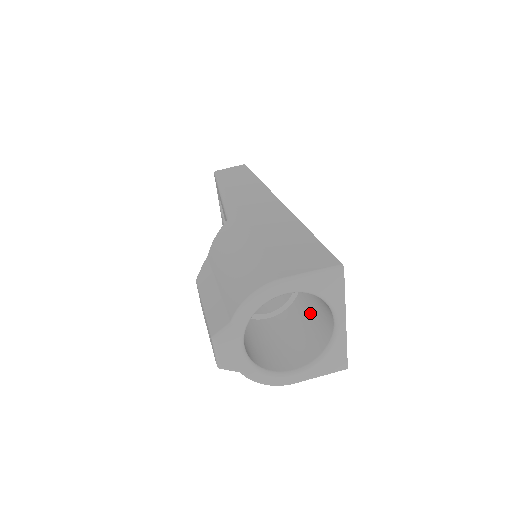
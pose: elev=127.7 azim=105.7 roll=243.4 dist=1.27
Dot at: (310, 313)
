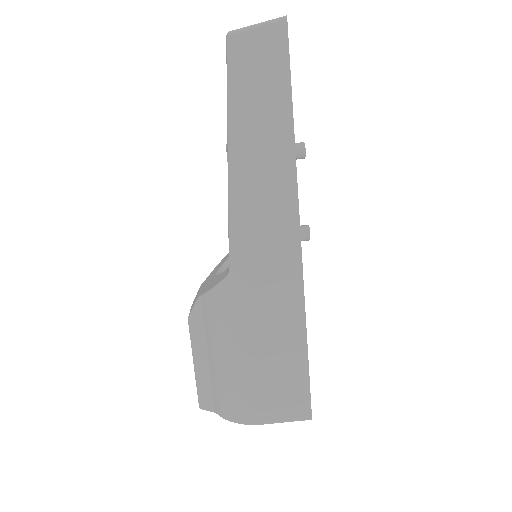
Dot at: occluded
